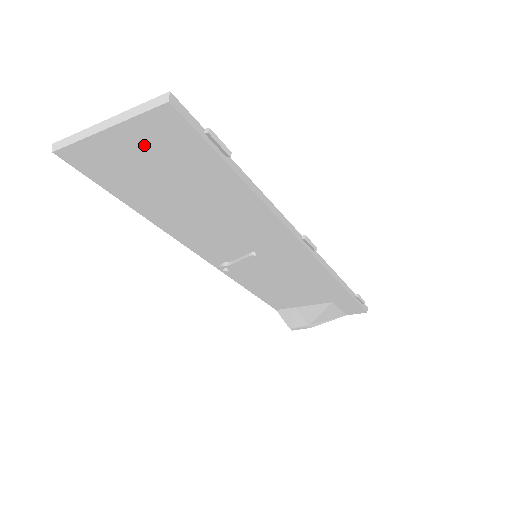
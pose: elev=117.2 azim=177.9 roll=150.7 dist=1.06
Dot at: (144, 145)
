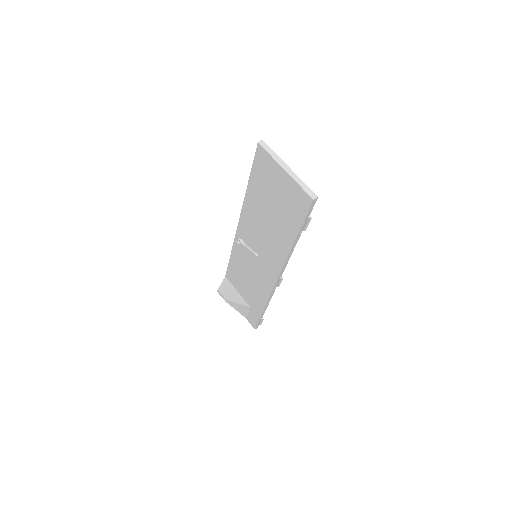
Dot at: (287, 189)
